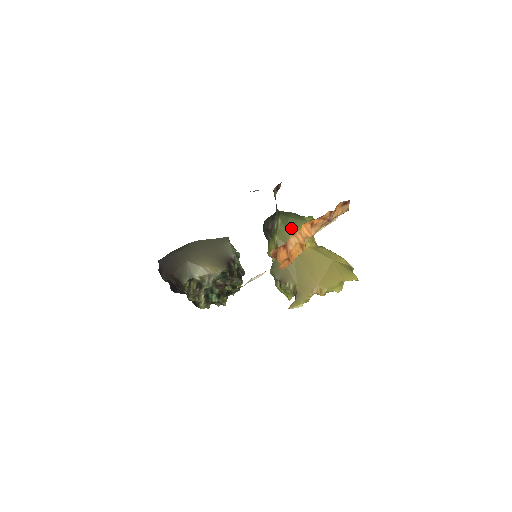
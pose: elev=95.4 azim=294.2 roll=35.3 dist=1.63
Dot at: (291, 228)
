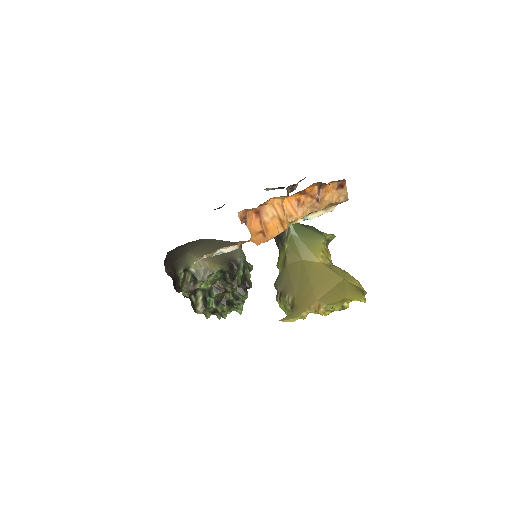
Dot at: (304, 238)
